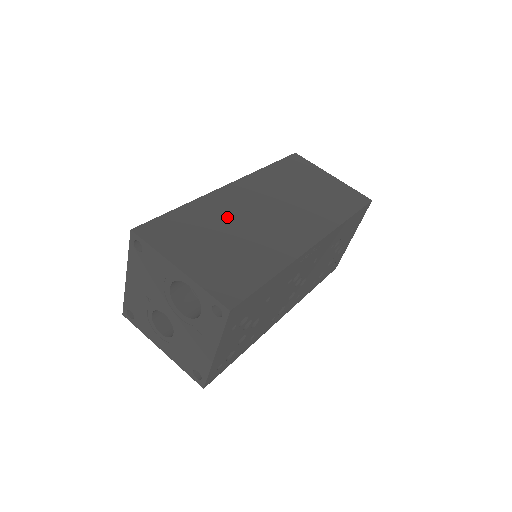
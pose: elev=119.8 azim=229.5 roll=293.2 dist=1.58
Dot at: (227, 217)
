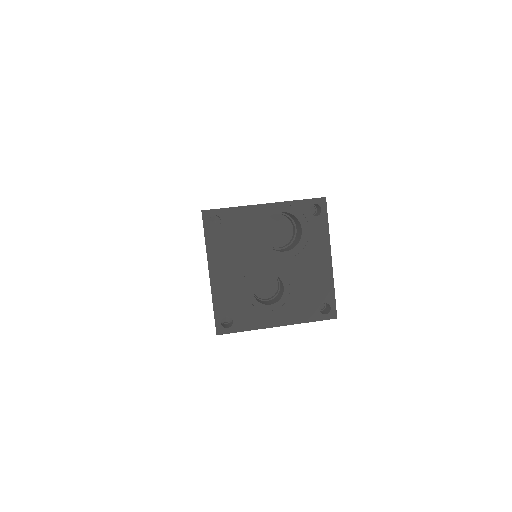
Dot at: occluded
